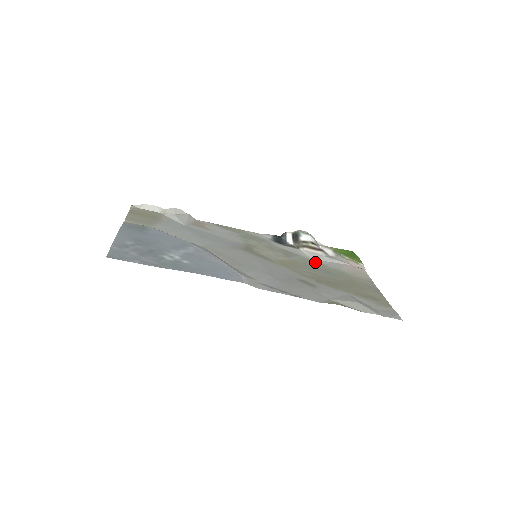
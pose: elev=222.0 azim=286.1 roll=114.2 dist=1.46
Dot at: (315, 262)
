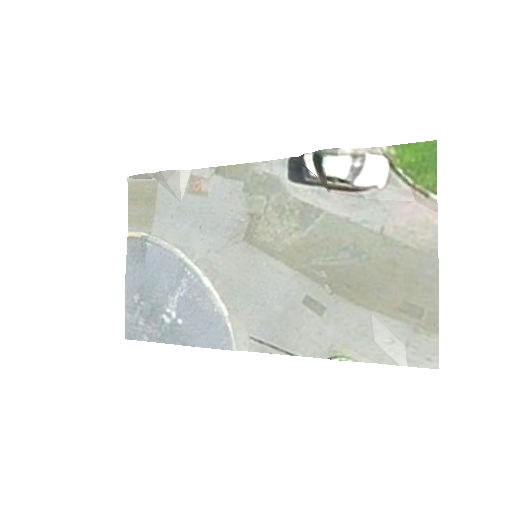
Dot at: (344, 224)
